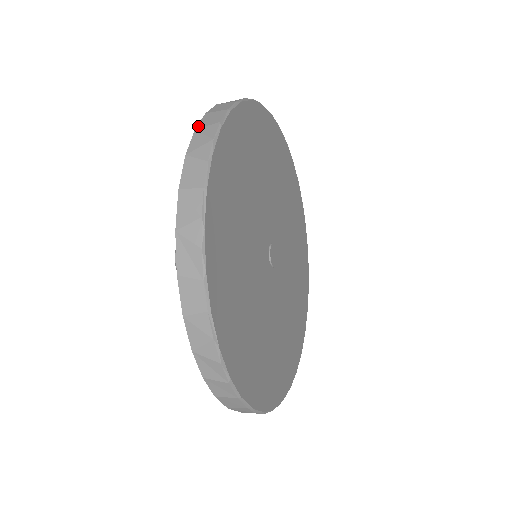
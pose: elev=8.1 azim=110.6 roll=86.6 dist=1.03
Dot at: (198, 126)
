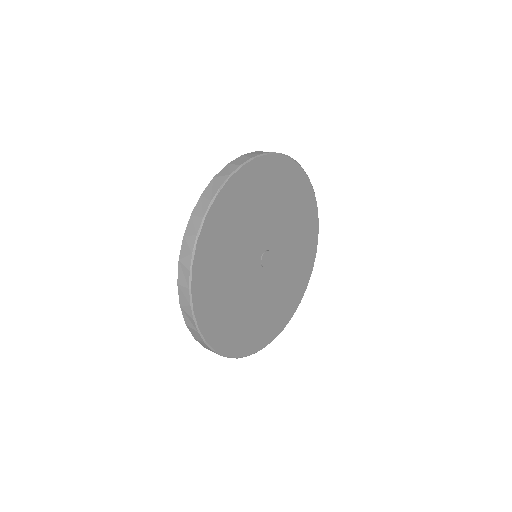
Dot at: (185, 233)
